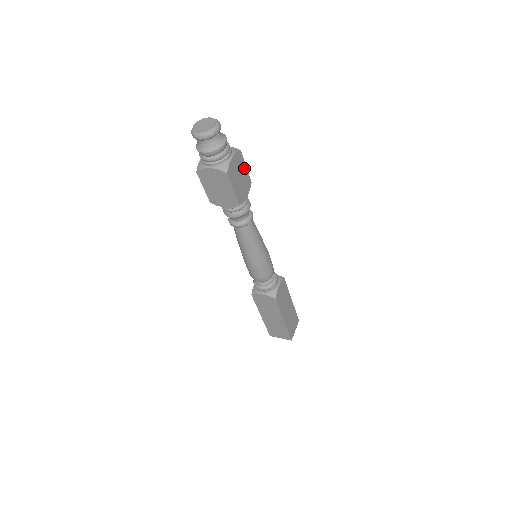
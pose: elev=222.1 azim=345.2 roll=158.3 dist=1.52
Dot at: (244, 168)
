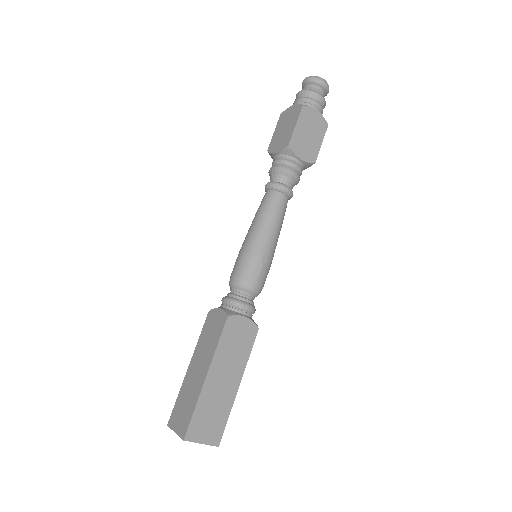
Dot at: (319, 140)
